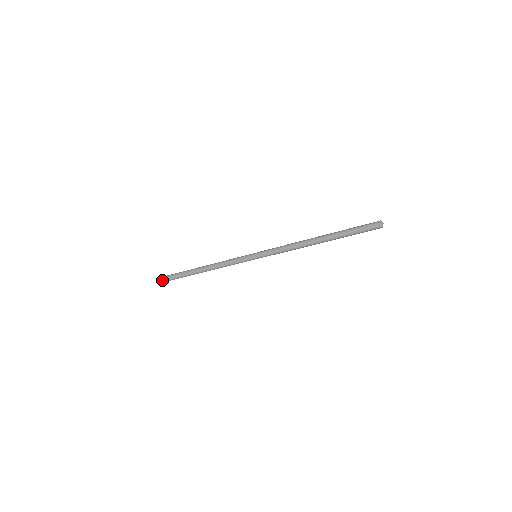
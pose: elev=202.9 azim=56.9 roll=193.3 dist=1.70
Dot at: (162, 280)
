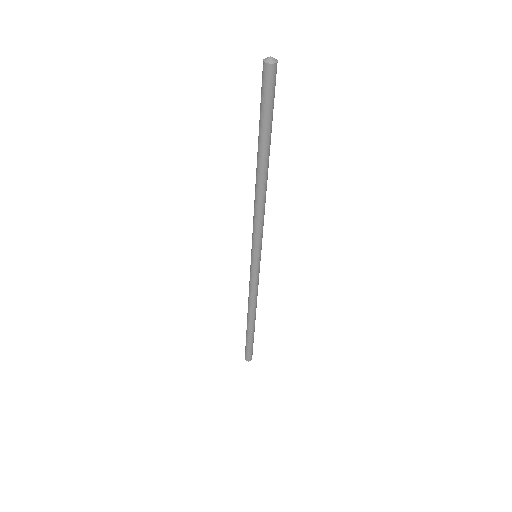
Dot at: (245, 355)
